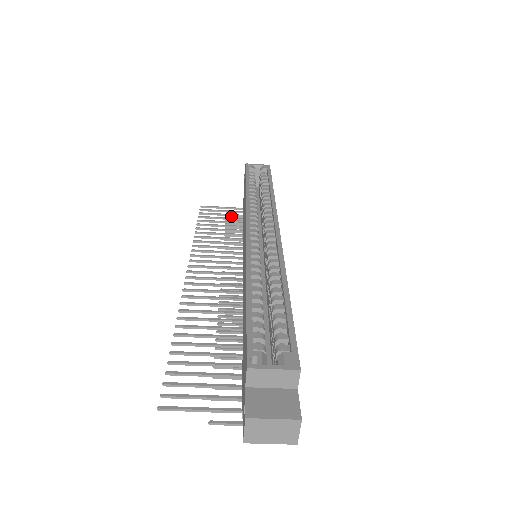
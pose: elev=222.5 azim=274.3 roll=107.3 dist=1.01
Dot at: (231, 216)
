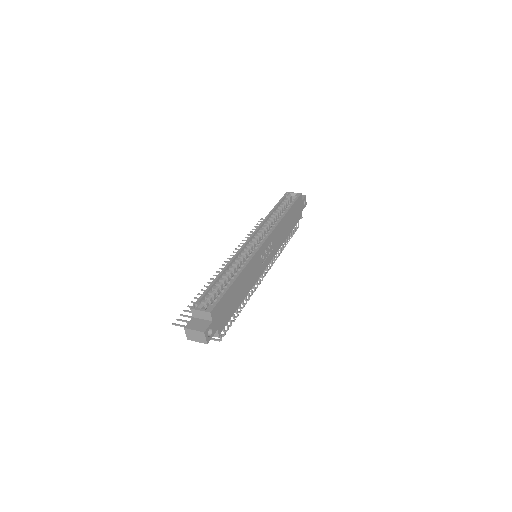
Dot at: occluded
